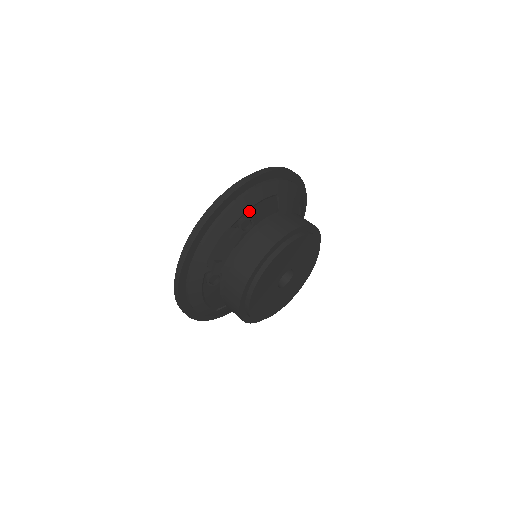
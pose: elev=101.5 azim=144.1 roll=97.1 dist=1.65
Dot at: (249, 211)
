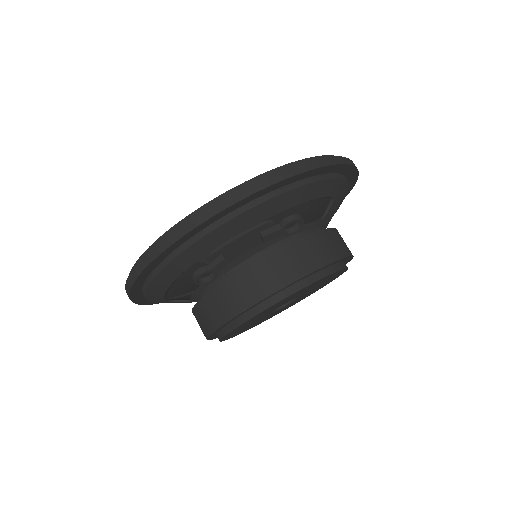
Dot at: occluded
